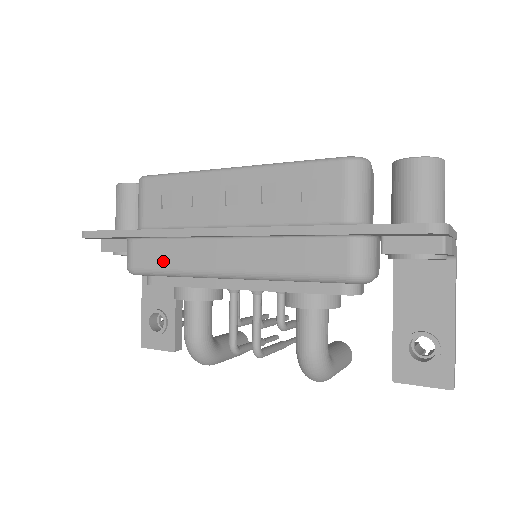
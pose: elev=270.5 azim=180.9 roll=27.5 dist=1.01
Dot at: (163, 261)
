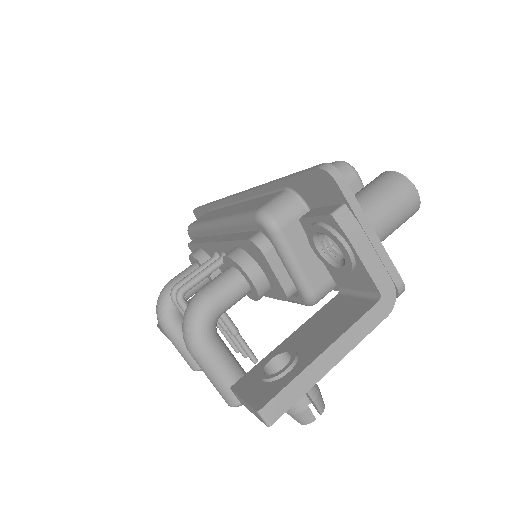
Dot at: (203, 219)
